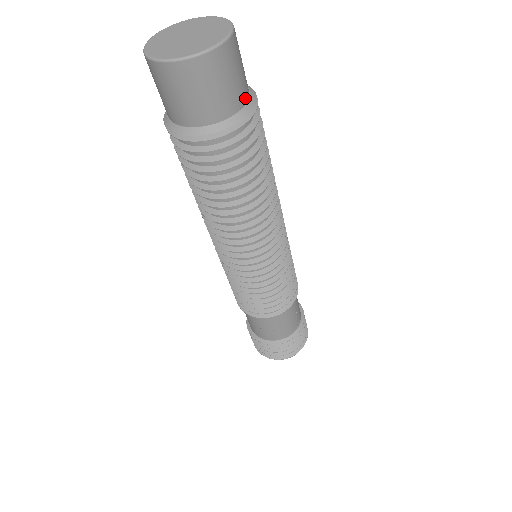
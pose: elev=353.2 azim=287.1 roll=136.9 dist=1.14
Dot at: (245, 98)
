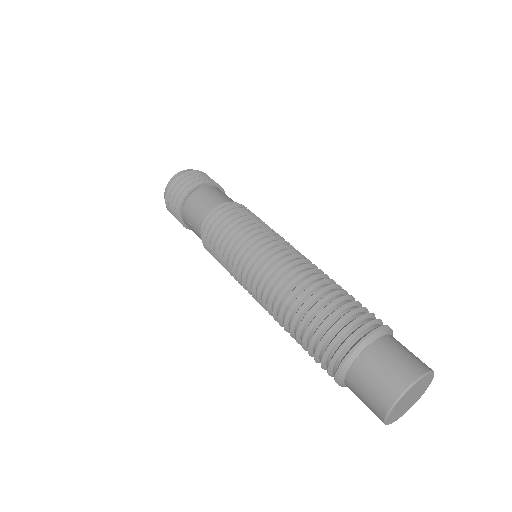
Dot at: occluded
